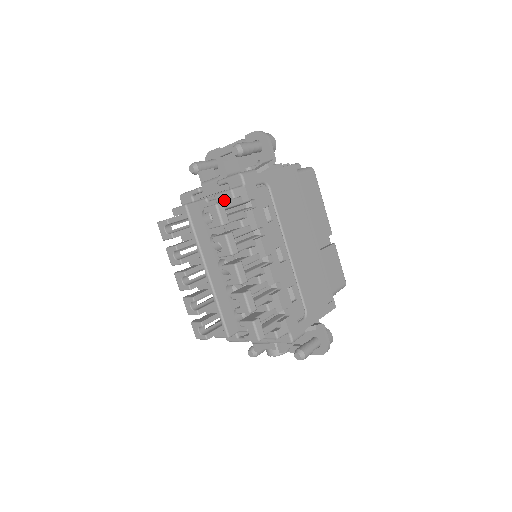
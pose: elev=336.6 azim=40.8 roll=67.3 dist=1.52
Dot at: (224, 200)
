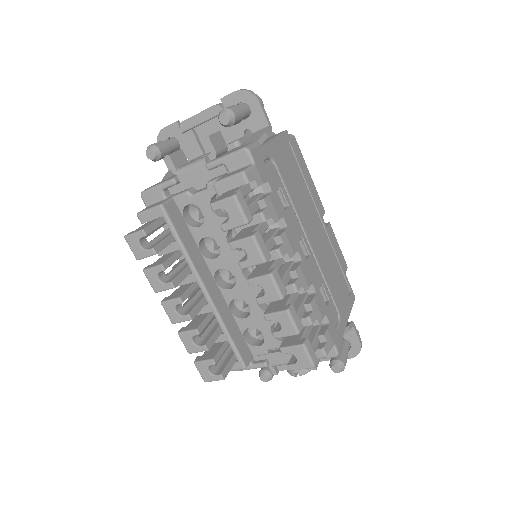
Dot at: (231, 188)
